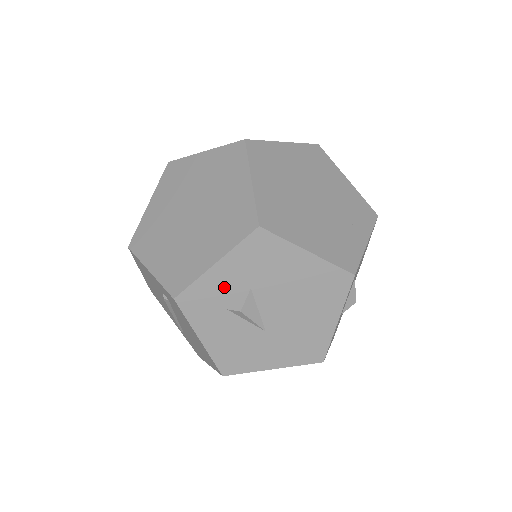
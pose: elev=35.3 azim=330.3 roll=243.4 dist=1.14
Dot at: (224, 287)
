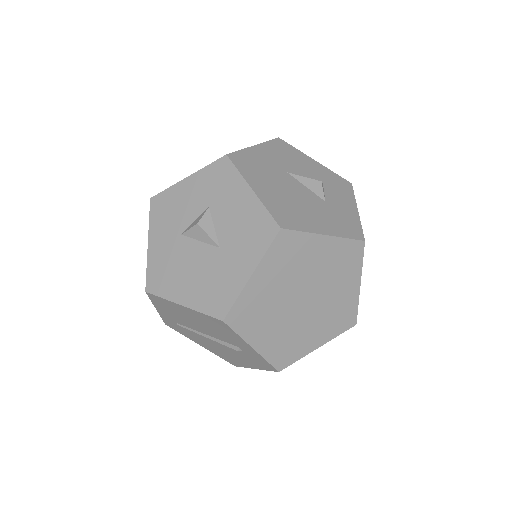
Dot at: occluded
